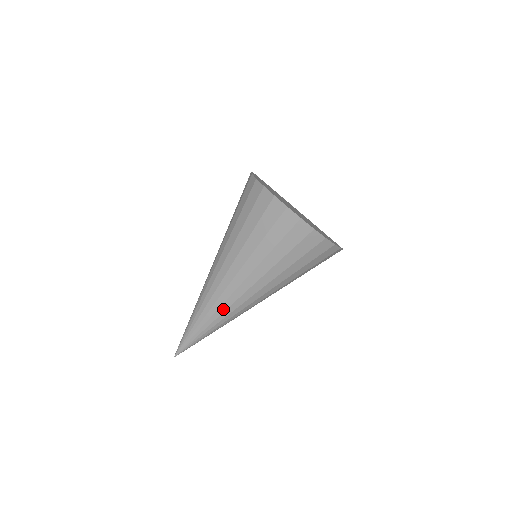
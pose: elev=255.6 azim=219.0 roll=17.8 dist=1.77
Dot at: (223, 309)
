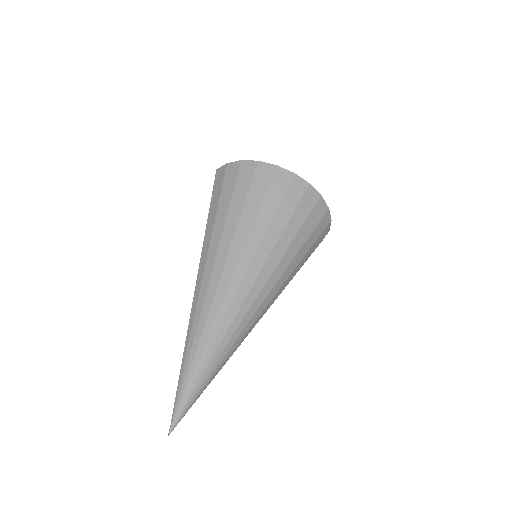
Dot at: (242, 326)
